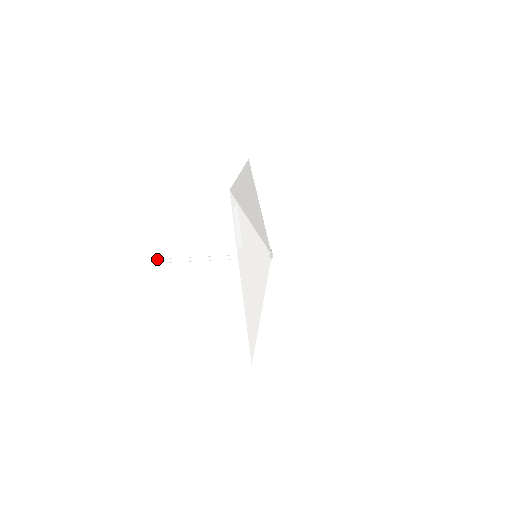
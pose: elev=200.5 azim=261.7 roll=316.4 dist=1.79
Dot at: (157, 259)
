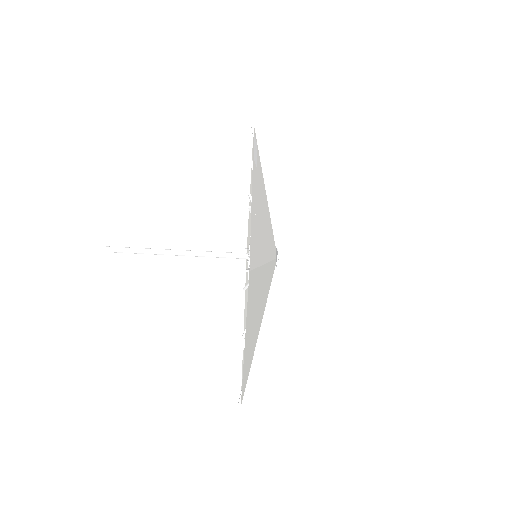
Dot at: (116, 247)
